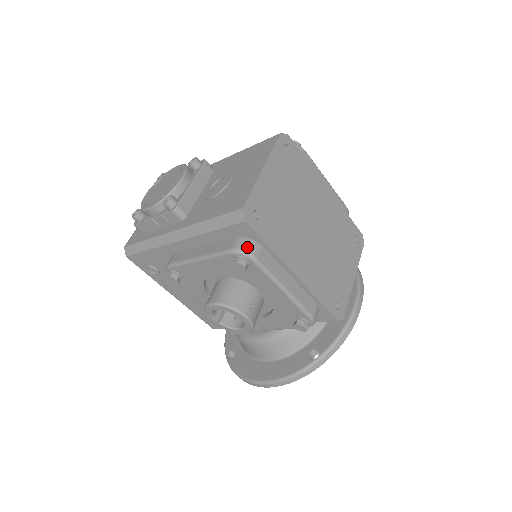
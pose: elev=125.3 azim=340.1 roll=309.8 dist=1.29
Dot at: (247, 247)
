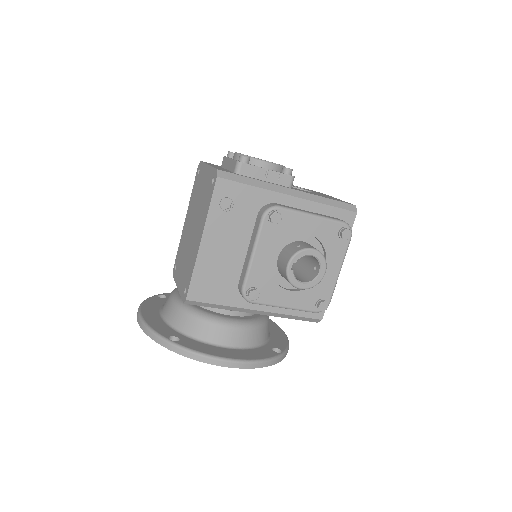
Dot at: occluded
